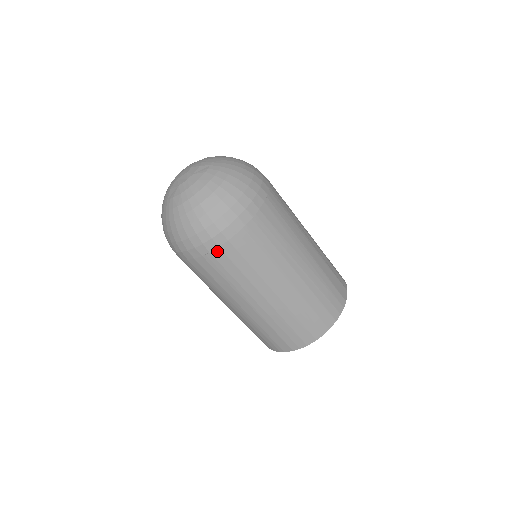
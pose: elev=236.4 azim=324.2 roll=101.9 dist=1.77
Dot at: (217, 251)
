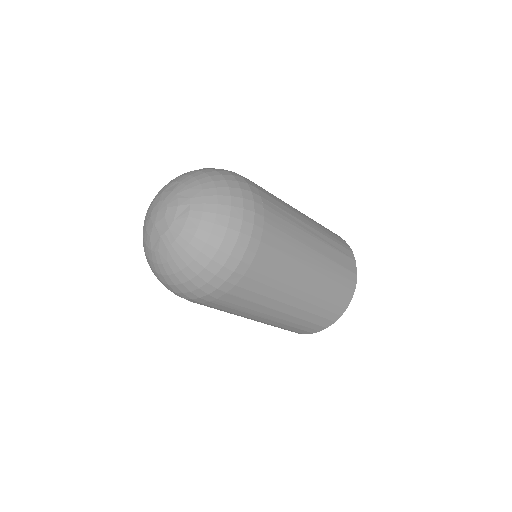
Dot at: (225, 296)
